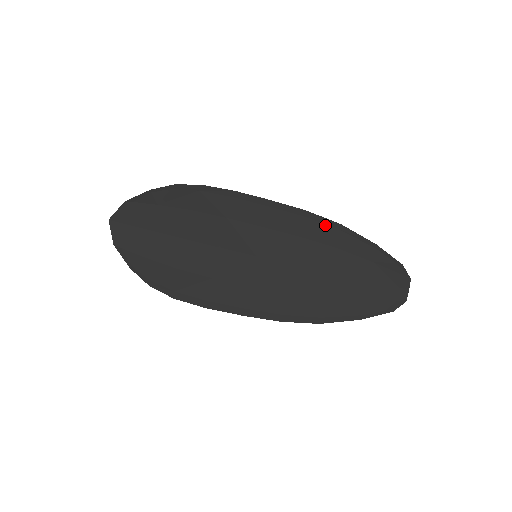
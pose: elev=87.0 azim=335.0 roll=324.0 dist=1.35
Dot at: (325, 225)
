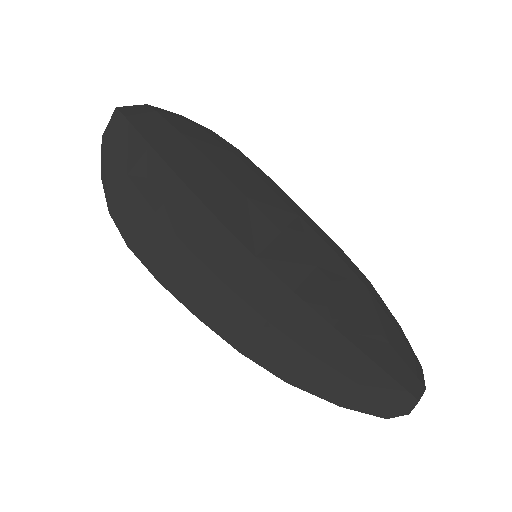
Dot at: (352, 271)
